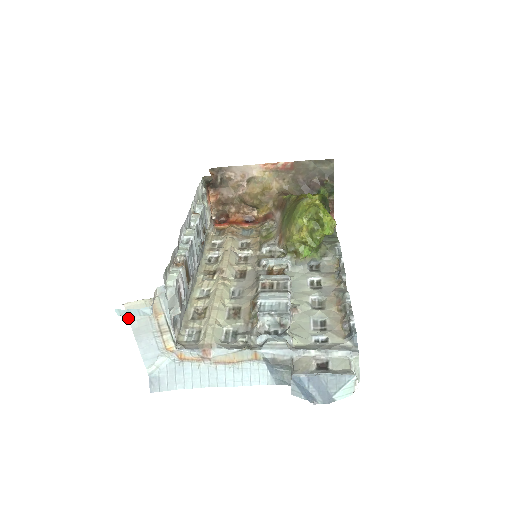
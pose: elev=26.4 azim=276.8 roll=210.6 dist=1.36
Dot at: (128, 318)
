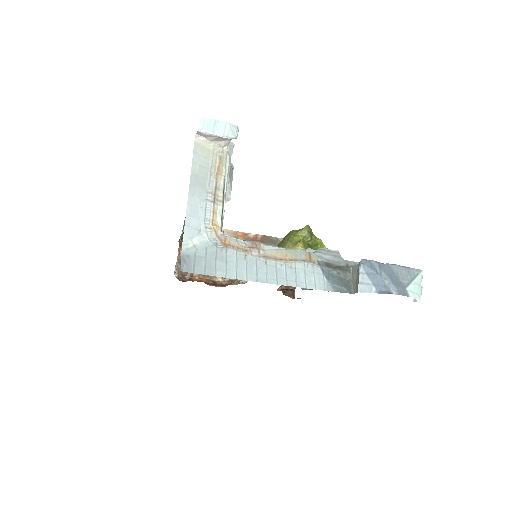
Dot at: occluded
